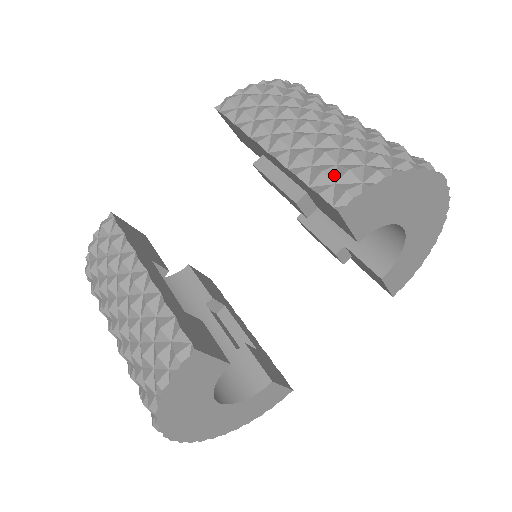
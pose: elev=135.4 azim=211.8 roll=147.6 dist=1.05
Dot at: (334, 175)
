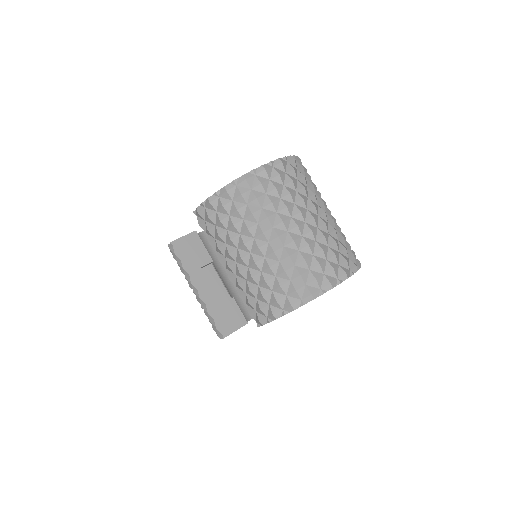
Dot at: (255, 306)
